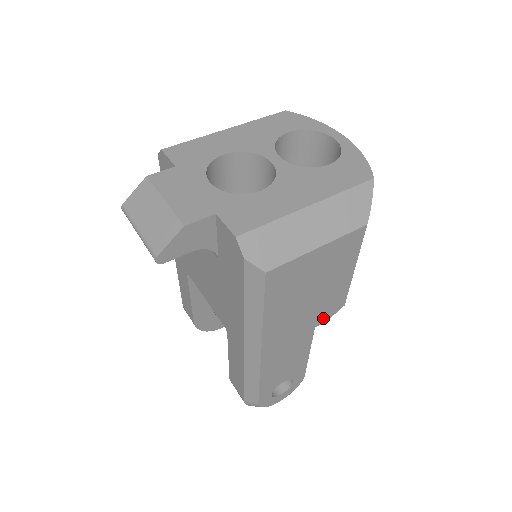
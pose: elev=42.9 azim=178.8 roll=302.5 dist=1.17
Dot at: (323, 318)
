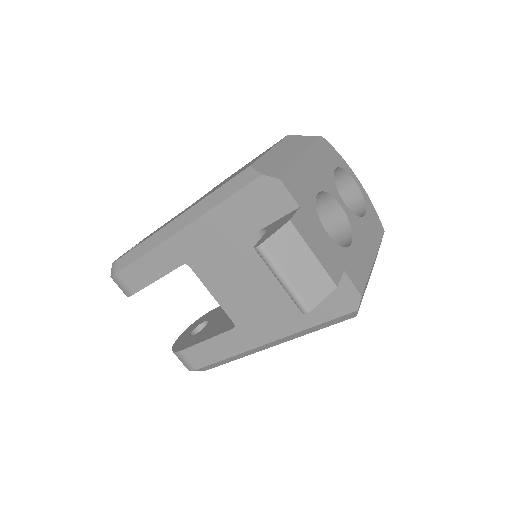
Dot at: occluded
